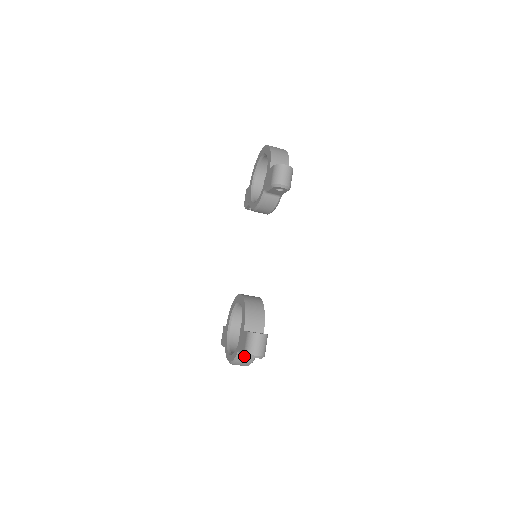
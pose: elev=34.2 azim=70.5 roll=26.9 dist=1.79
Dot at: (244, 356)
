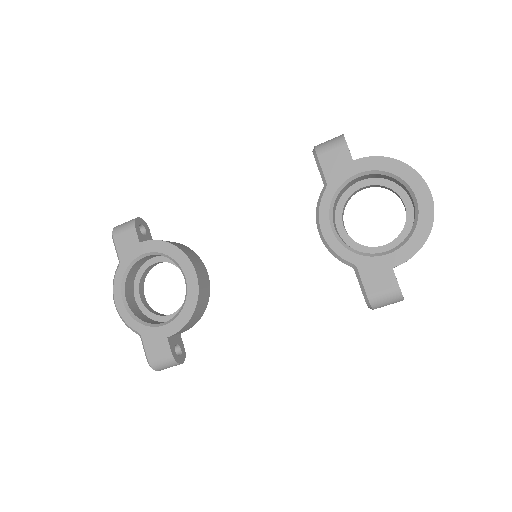
Dot at: occluded
